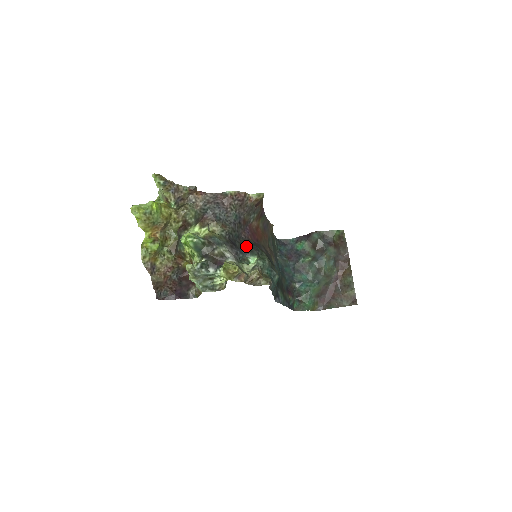
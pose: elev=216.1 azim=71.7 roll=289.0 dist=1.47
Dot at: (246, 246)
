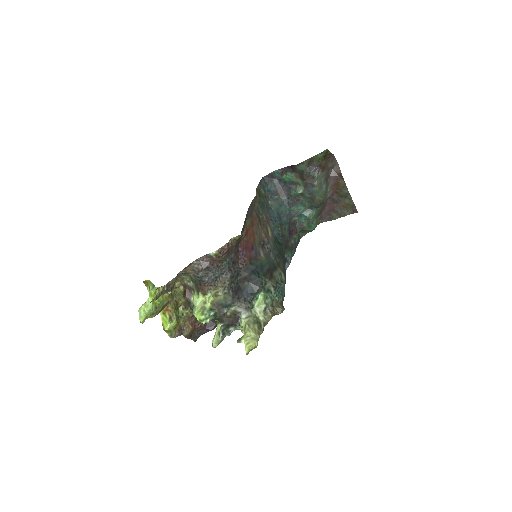
Dot at: (249, 286)
